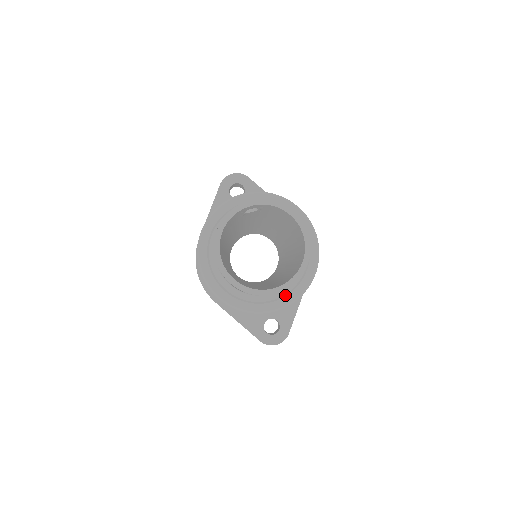
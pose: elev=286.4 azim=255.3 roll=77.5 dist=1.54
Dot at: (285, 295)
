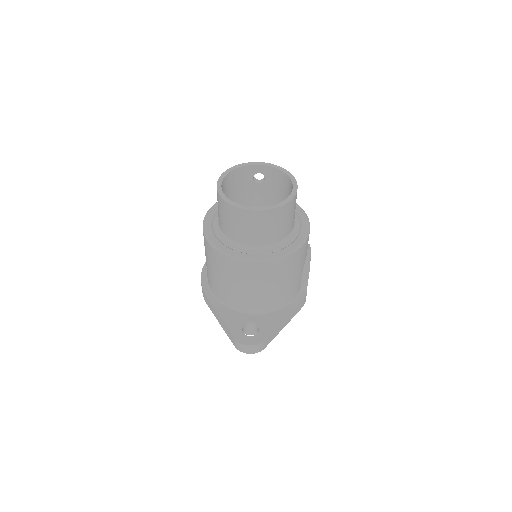
Dot at: (267, 253)
